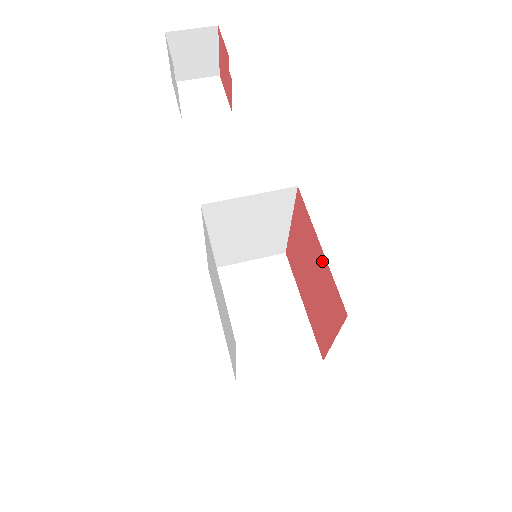
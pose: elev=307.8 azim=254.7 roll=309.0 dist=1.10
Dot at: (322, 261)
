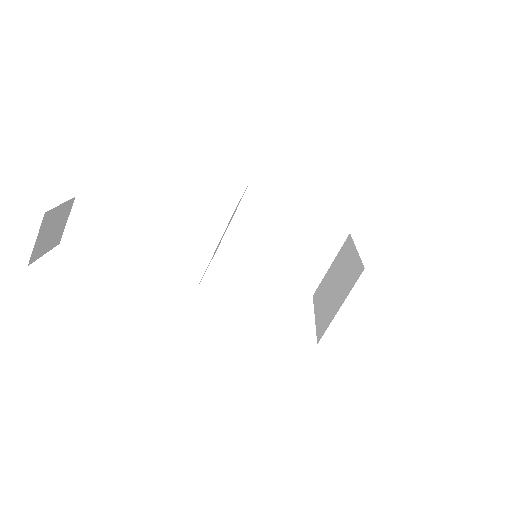
Dot at: occluded
